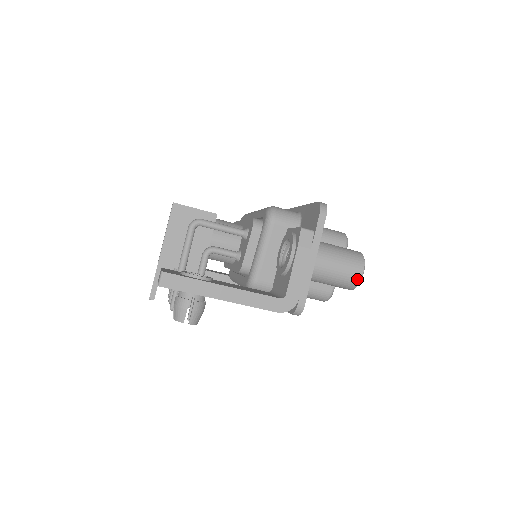
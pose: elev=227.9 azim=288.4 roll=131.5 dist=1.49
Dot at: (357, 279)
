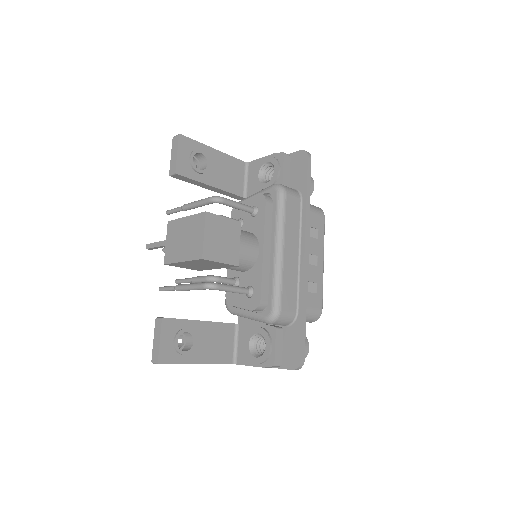
Dot at: occluded
